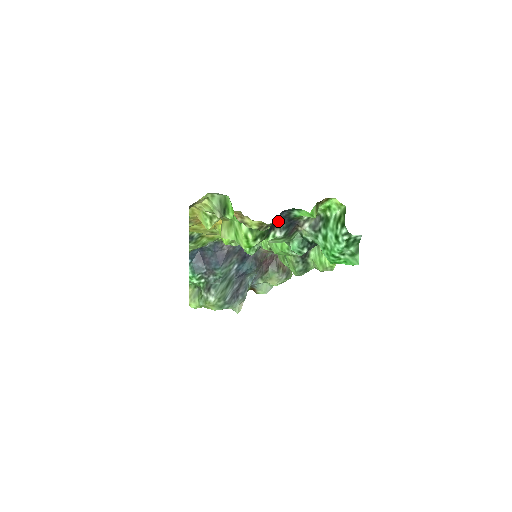
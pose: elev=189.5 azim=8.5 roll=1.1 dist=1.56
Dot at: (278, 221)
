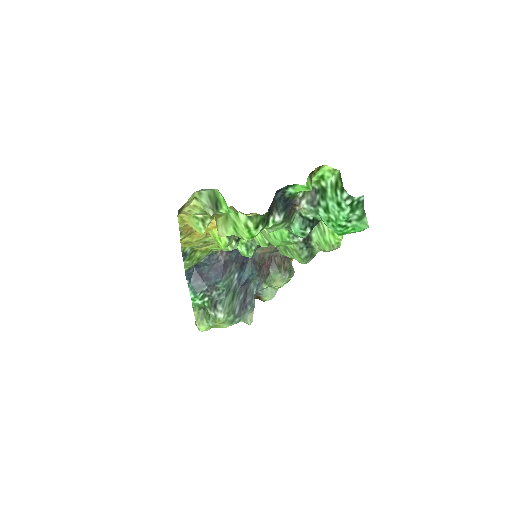
Dot at: (274, 204)
